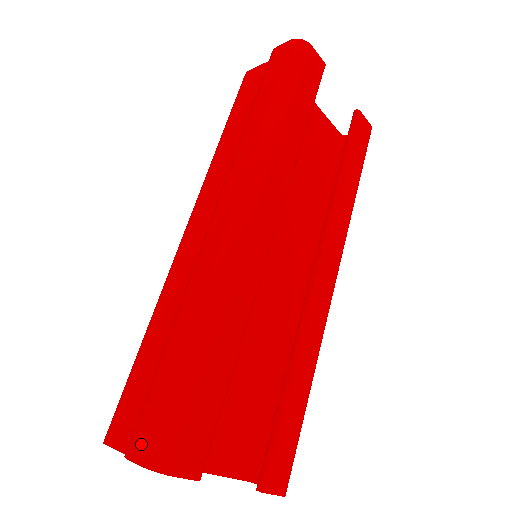
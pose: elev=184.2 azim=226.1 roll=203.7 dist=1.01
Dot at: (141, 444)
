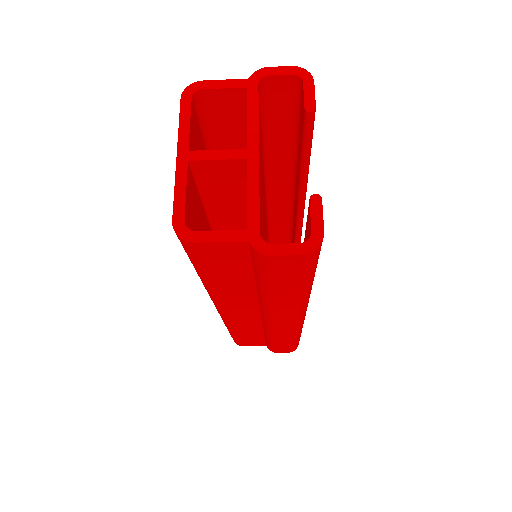
Dot at: occluded
